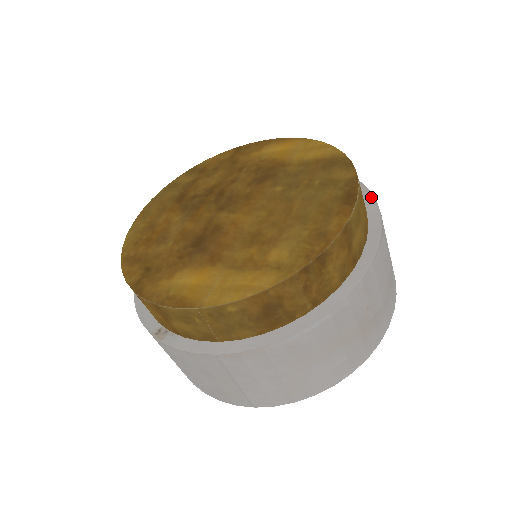
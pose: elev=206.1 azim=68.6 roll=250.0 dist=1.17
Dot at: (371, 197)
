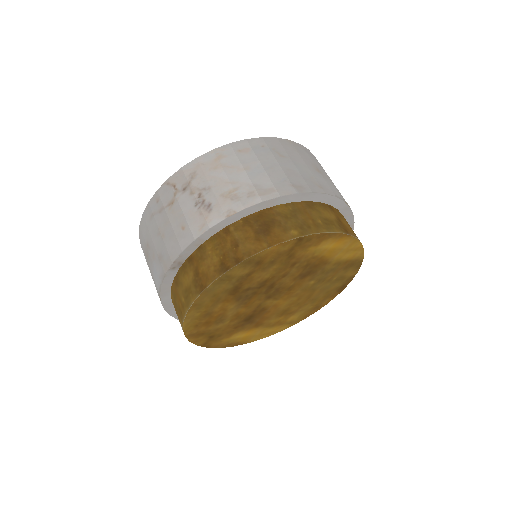
Dot at: occluded
